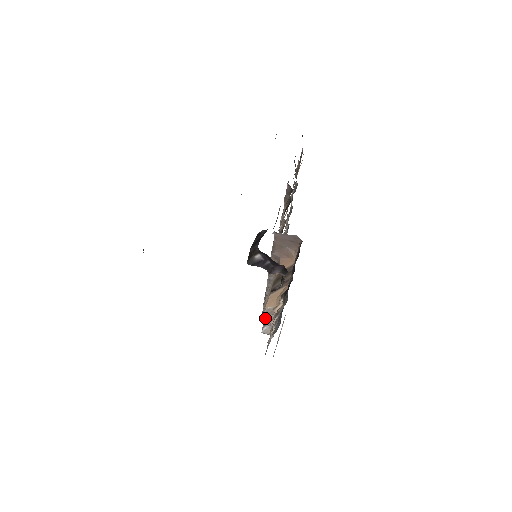
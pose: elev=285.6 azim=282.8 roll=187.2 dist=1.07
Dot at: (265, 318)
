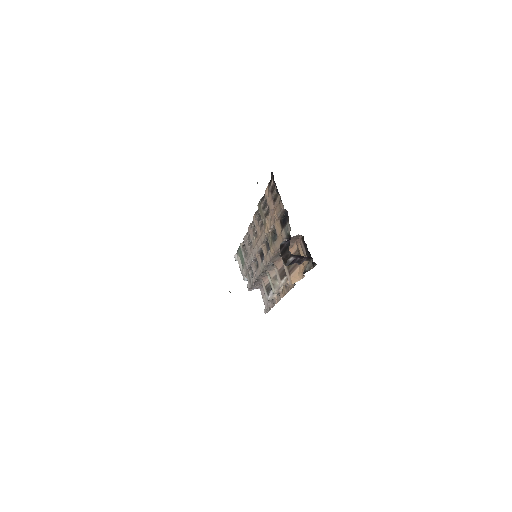
Dot at: (274, 290)
